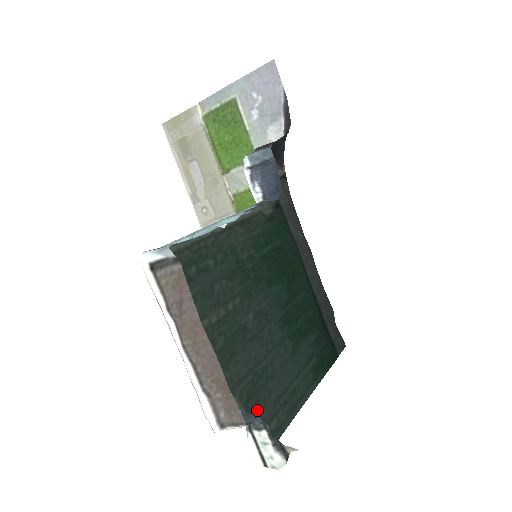
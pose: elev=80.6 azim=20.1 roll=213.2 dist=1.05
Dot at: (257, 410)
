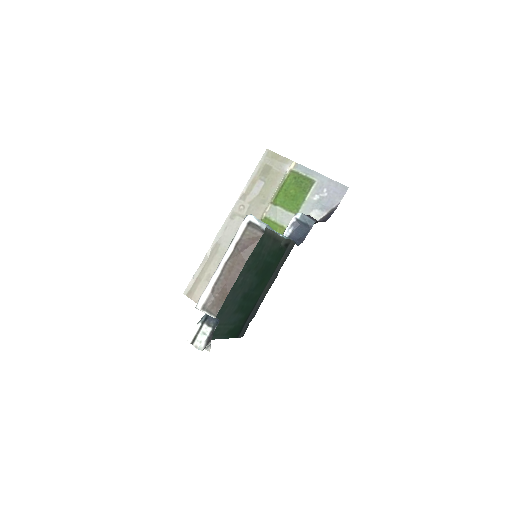
Dot at: occluded
